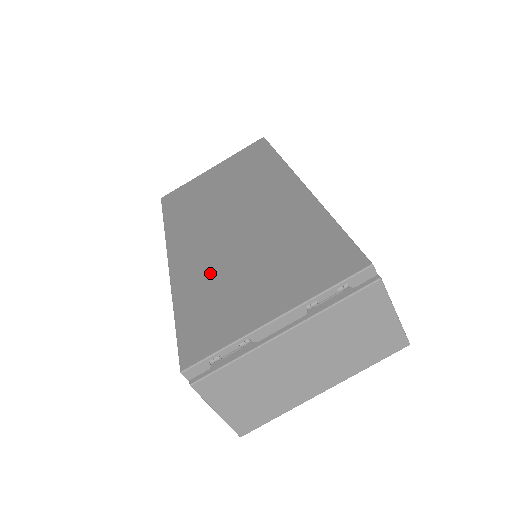
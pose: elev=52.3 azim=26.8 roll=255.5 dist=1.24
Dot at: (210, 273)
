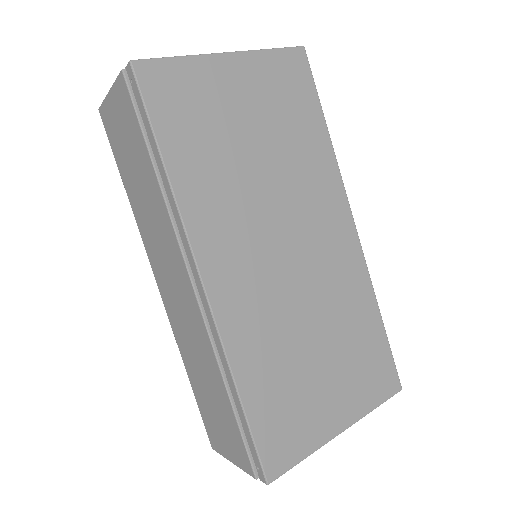
Dot at: (274, 344)
